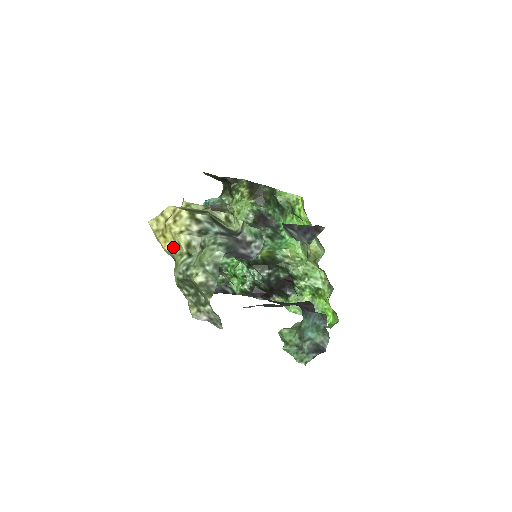
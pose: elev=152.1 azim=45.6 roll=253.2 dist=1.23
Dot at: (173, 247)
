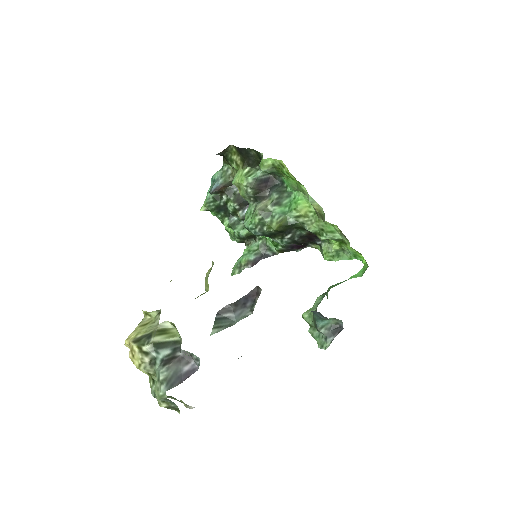
Dot at: occluded
